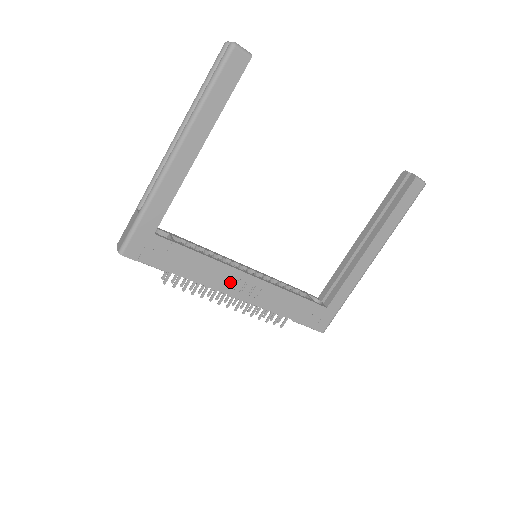
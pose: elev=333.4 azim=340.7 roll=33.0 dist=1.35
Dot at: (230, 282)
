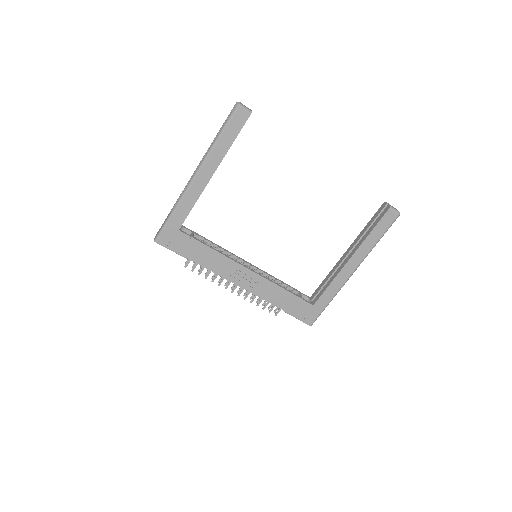
Dot at: (233, 273)
